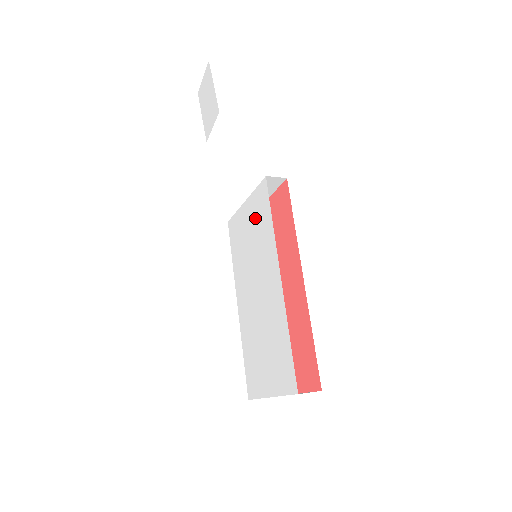
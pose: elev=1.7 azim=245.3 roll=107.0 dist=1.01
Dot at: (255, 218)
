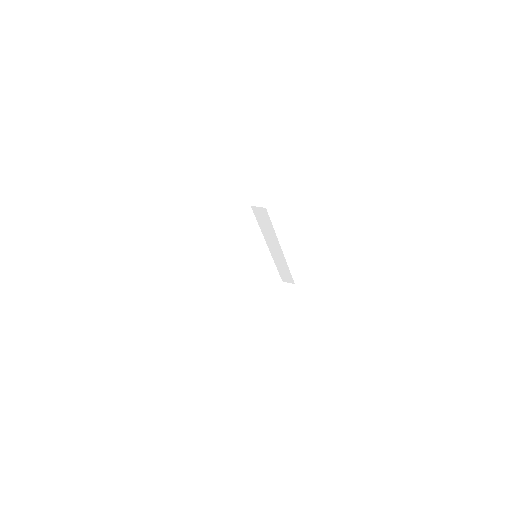
Dot at: occluded
